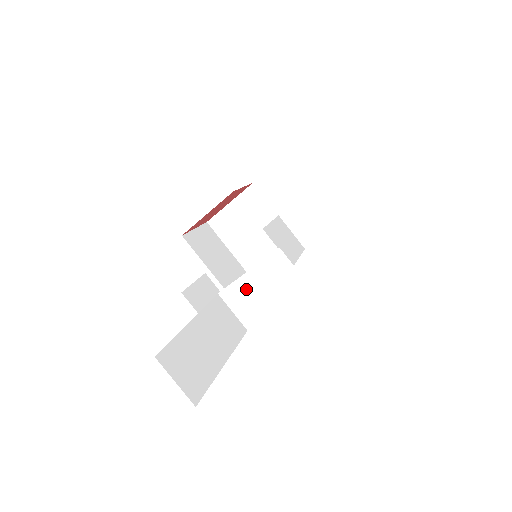
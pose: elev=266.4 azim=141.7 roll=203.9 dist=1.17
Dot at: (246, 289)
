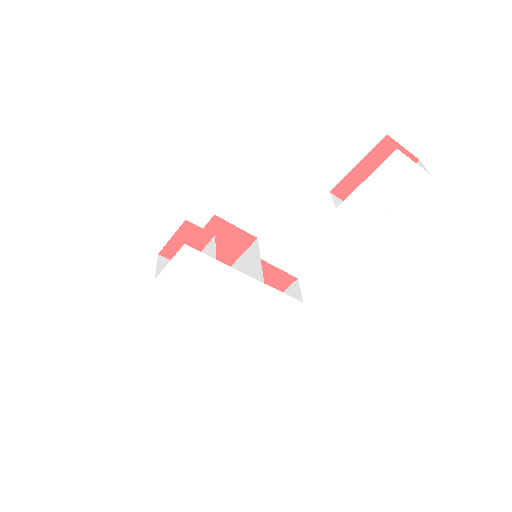
Dot at: occluded
